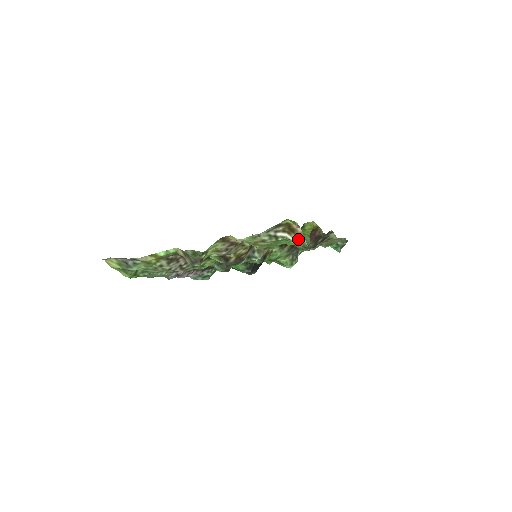
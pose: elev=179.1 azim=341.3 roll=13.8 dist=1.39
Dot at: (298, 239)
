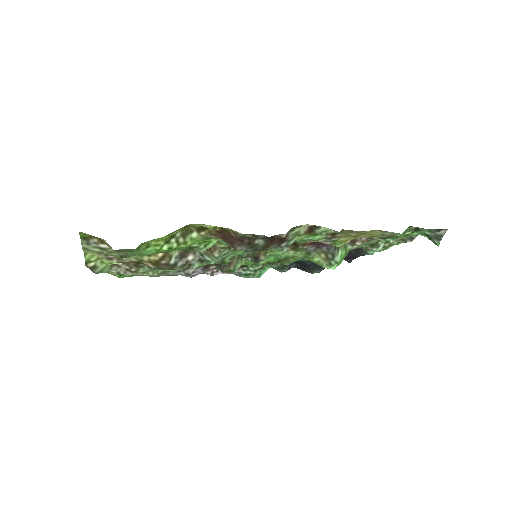
Dot at: (114, 251)
